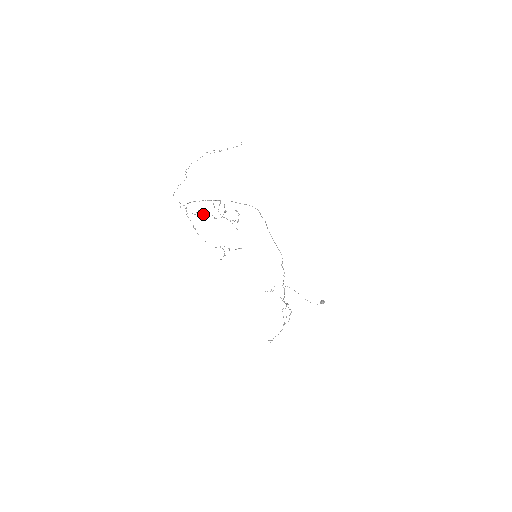
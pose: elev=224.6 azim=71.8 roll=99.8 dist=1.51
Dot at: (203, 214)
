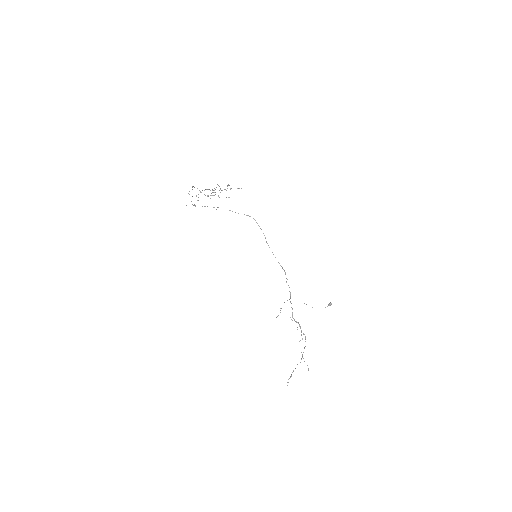
Dot at: occluded
